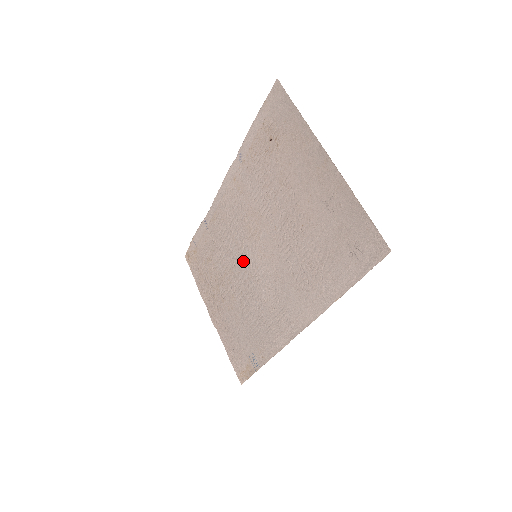
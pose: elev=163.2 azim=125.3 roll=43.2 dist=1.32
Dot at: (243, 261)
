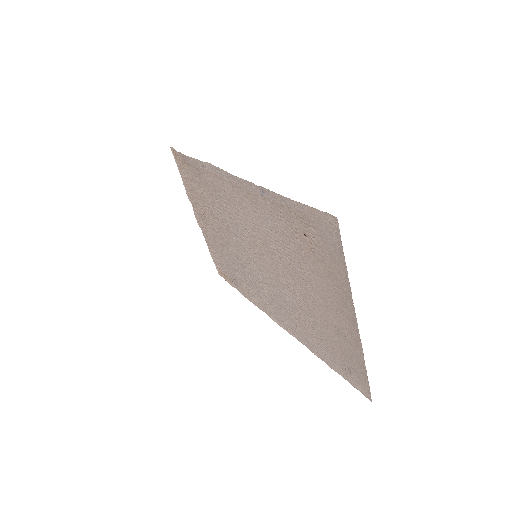
Dot at: (241, 241)
